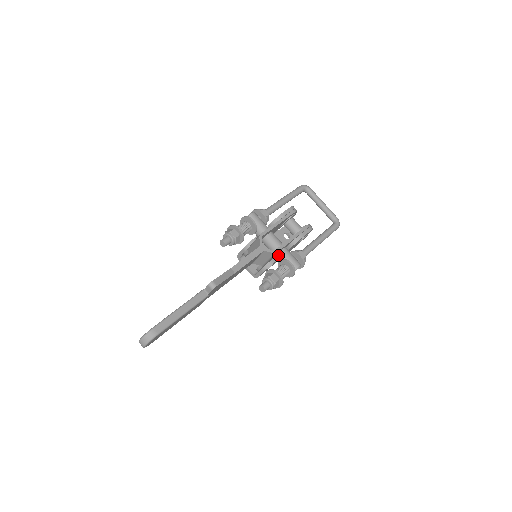
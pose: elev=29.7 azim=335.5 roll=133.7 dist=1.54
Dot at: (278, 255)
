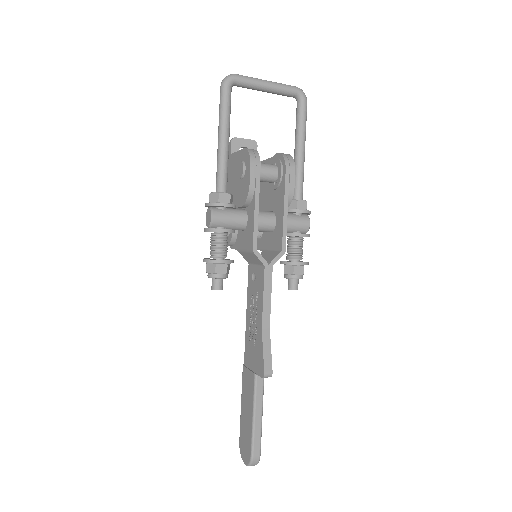
Dot at: occluded
